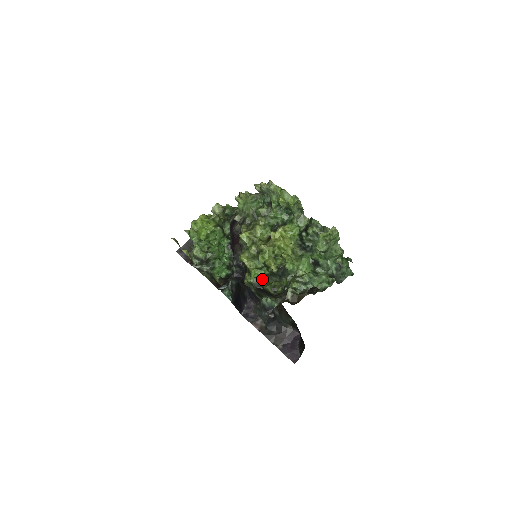
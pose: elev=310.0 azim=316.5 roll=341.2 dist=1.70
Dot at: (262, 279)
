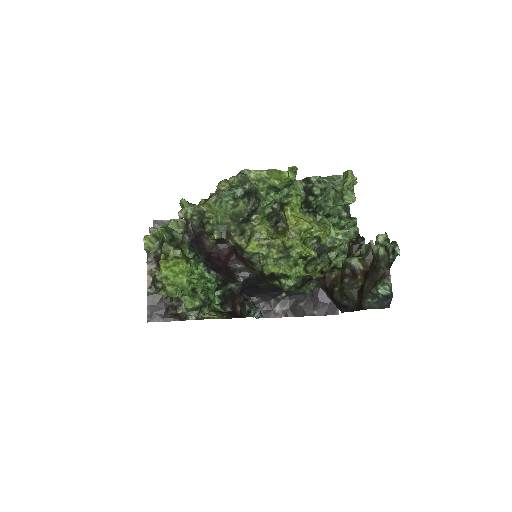
Dot at: (305, 273)
